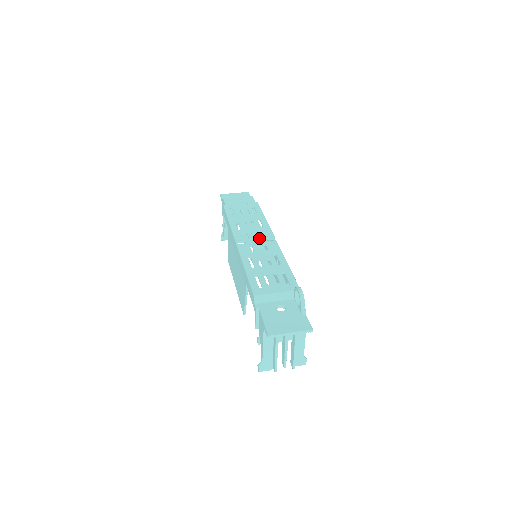
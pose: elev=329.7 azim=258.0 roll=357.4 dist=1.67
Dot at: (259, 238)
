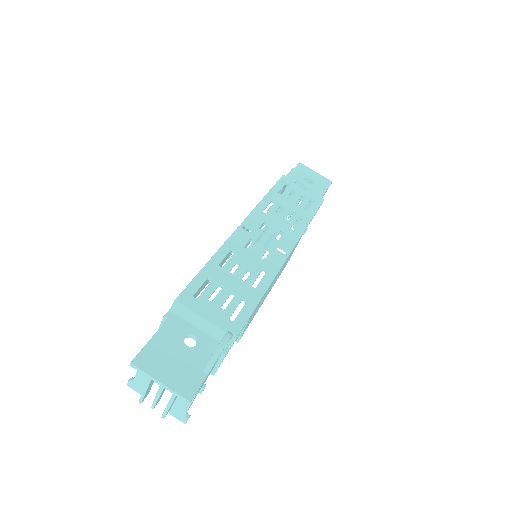
Dot at: (271, 238)
